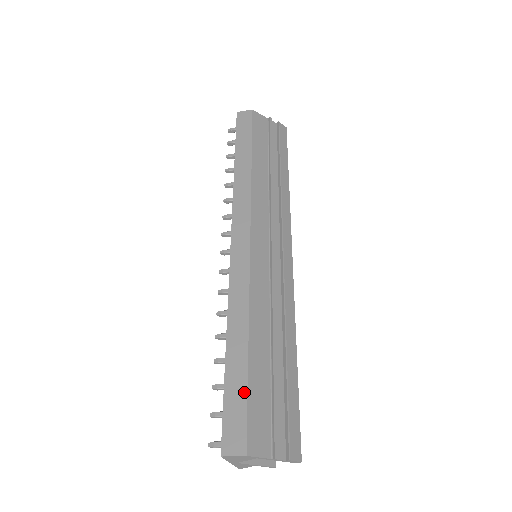
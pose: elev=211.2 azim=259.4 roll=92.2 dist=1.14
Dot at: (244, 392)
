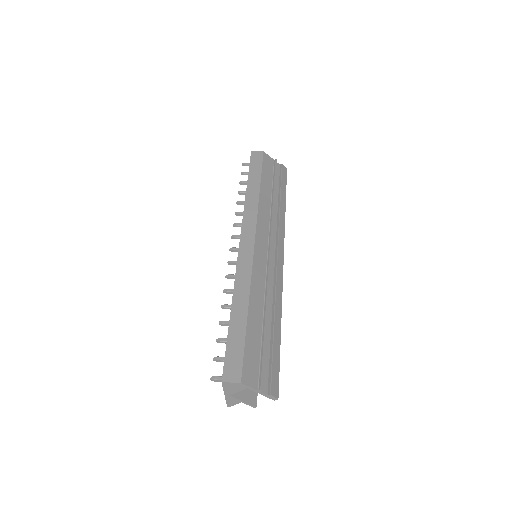
Dot at: (242, 342)
